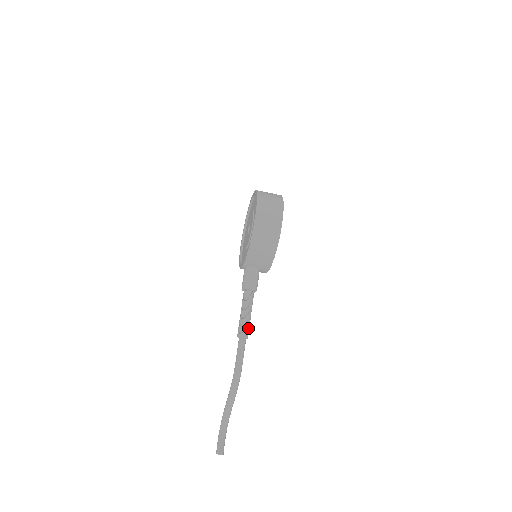
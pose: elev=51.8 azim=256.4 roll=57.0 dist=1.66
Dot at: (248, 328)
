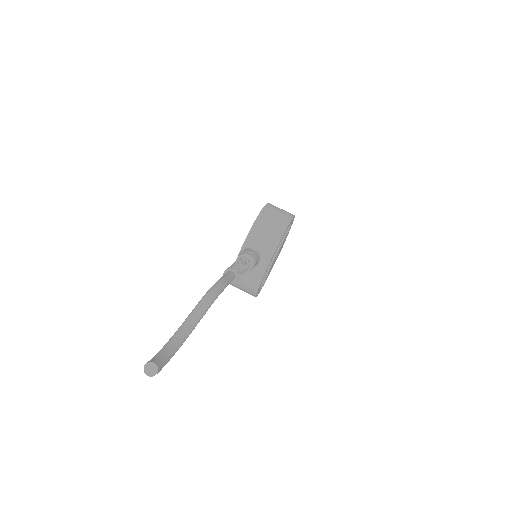
Dot at: (240, 270)
